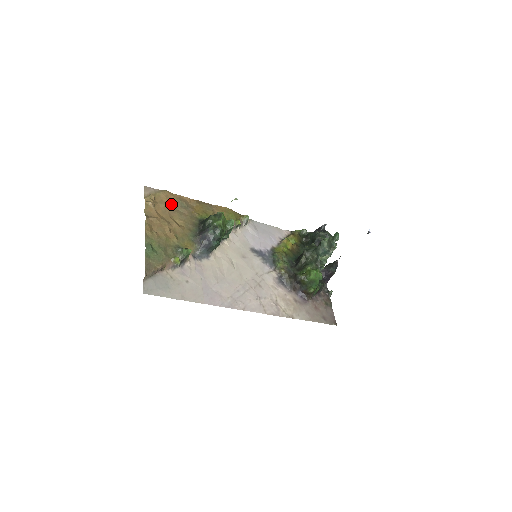
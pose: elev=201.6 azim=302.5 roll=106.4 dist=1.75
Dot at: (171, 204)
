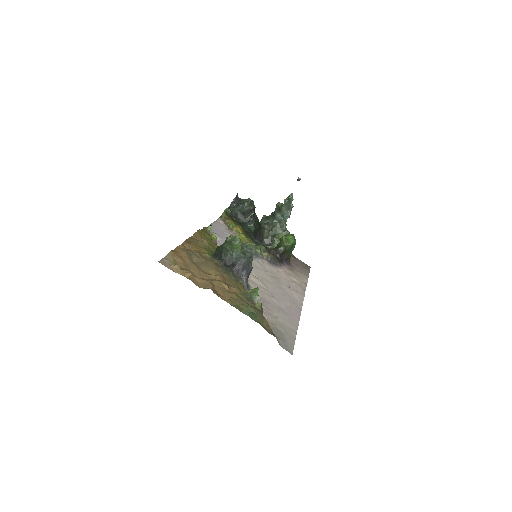
Dot at: (189, 261)
